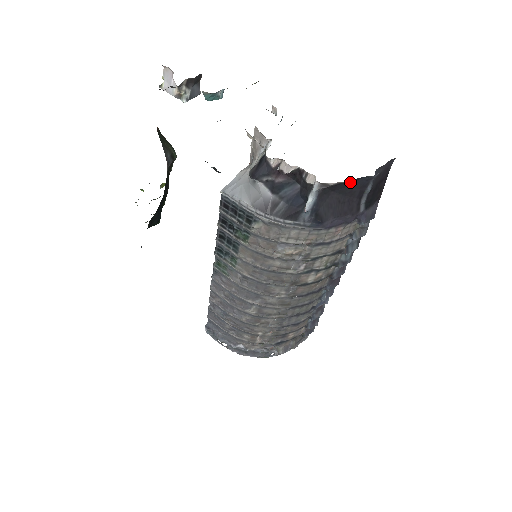
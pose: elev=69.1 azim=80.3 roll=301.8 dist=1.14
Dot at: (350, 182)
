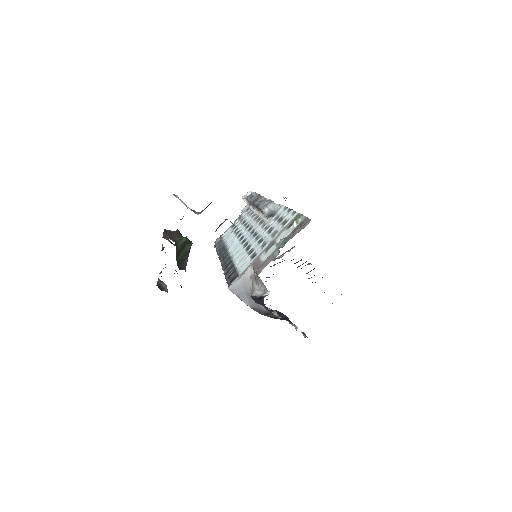
Dot at: occluded
